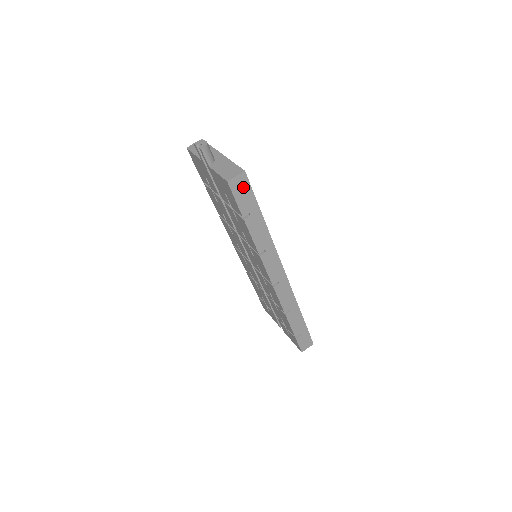
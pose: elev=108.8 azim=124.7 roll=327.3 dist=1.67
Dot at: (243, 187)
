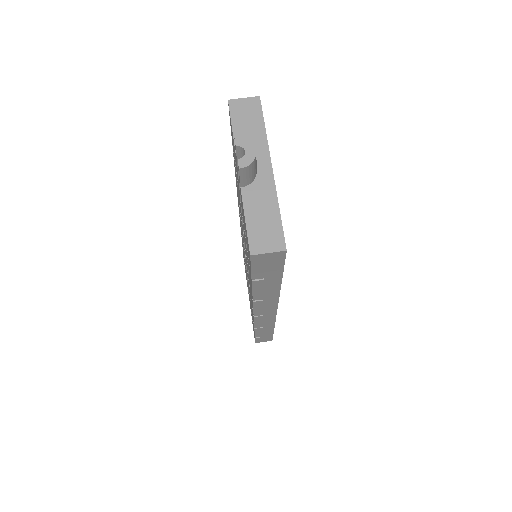
Dot at: (272, 261)
